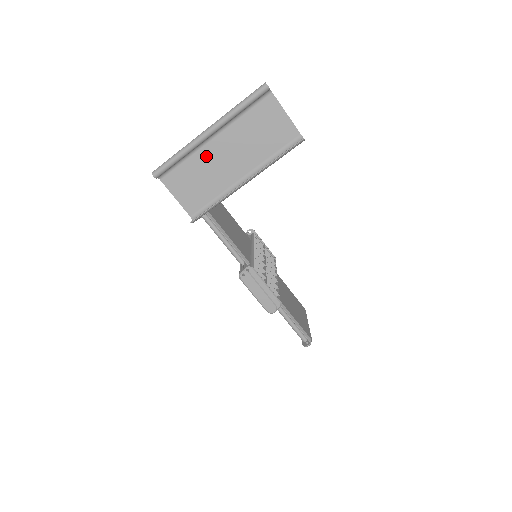
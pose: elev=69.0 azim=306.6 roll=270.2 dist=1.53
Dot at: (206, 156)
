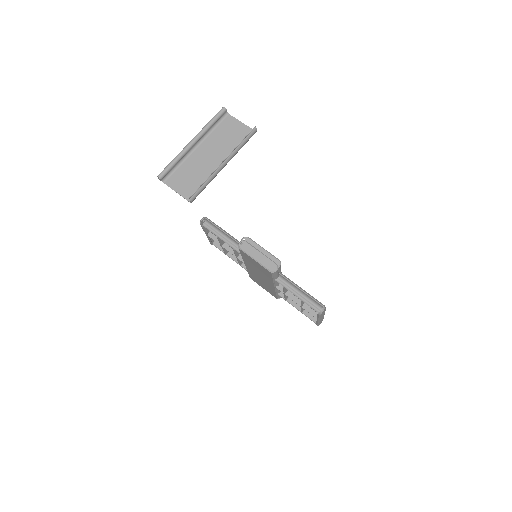
Dot at: (194, 160)
